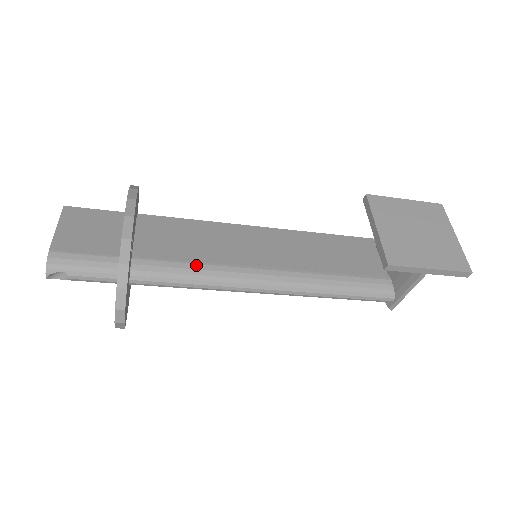
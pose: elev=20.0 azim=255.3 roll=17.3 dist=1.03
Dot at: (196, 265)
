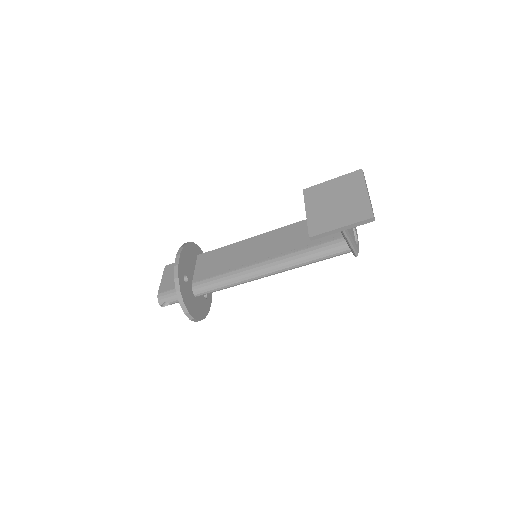
Dot at: (223, 275)
